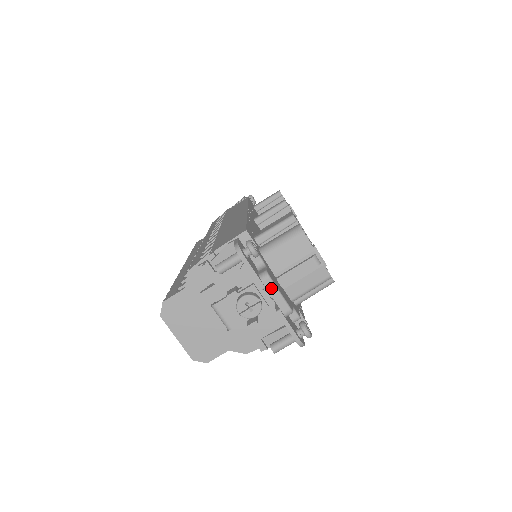
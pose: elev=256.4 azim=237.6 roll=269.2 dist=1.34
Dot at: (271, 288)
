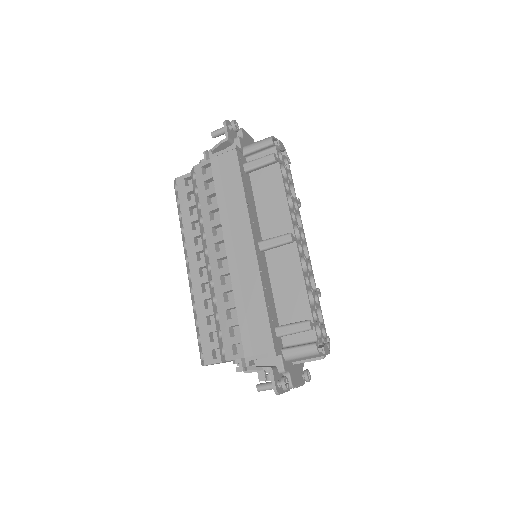
Dot at: occluded
